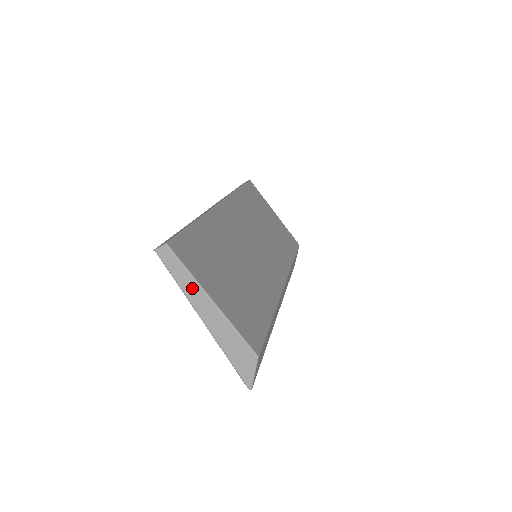
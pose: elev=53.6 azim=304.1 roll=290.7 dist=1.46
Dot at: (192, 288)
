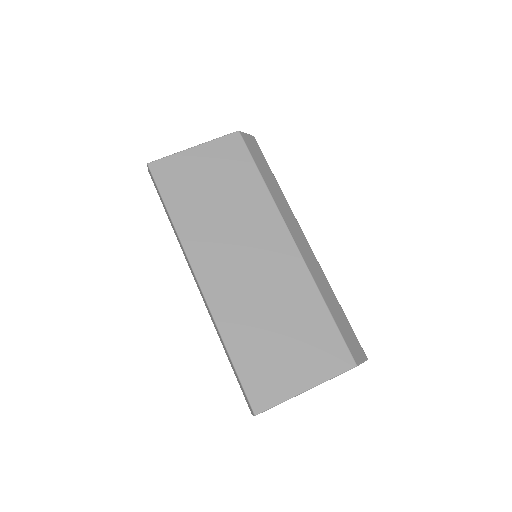
Dot at: occluded
